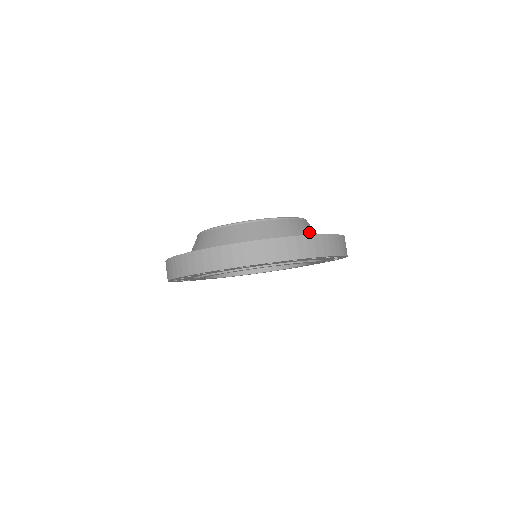
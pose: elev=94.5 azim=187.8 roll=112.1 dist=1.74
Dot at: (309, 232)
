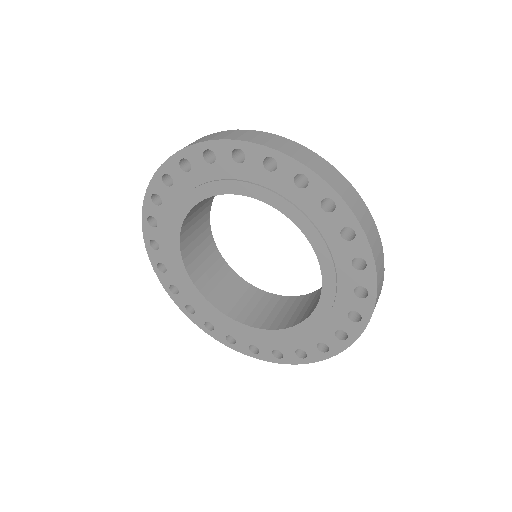
Dot at: occluded
